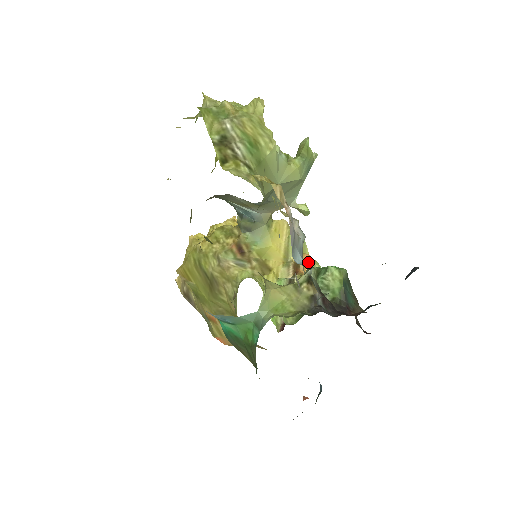
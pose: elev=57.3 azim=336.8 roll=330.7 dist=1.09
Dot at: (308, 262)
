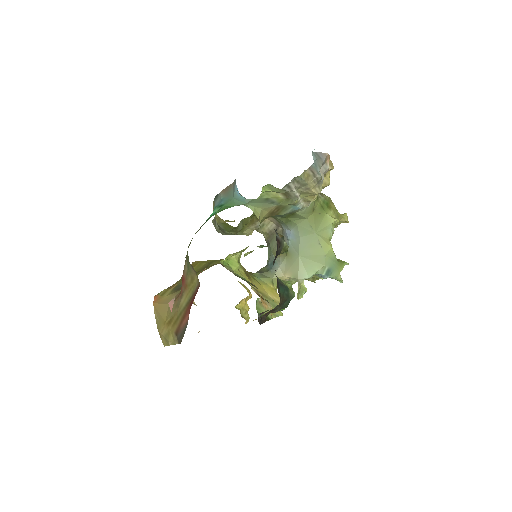
Dot at: (270, 306)
